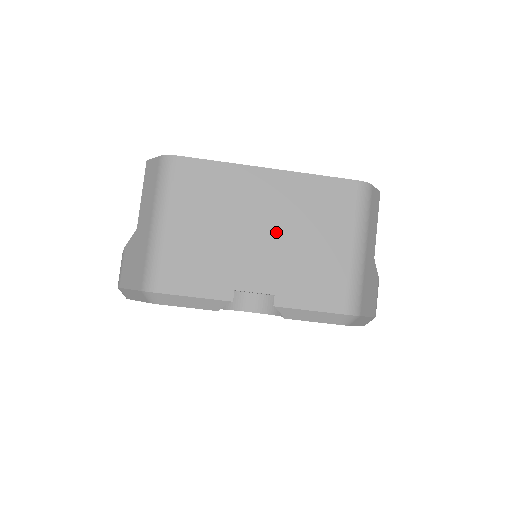
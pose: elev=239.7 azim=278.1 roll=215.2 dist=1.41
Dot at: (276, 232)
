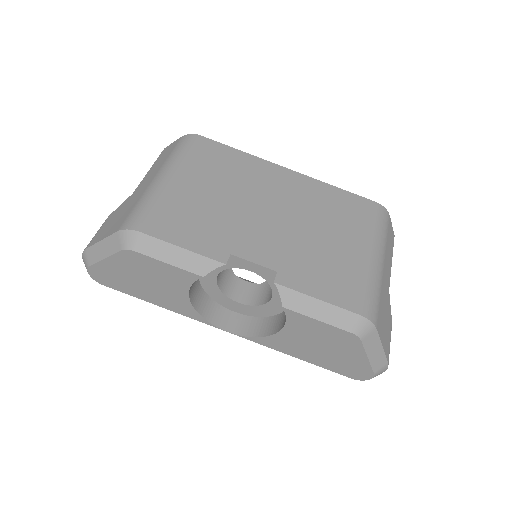
Dot at: (288, 217)
